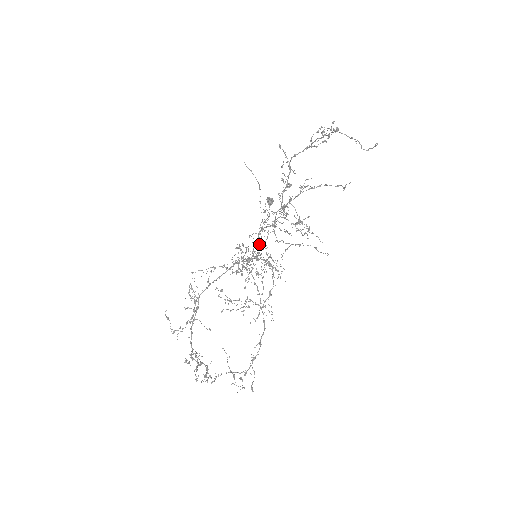
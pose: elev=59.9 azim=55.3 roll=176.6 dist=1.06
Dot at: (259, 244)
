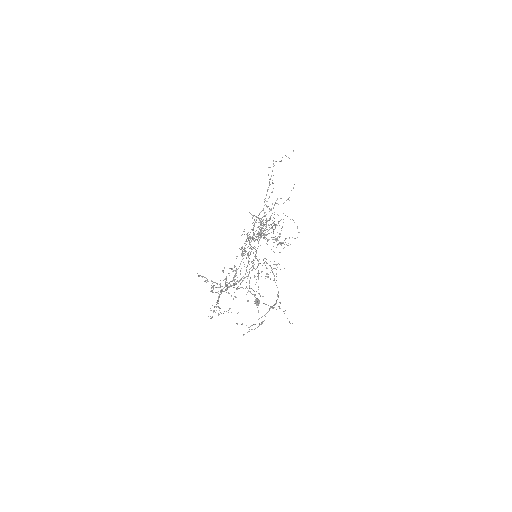
Dot at: occluded
